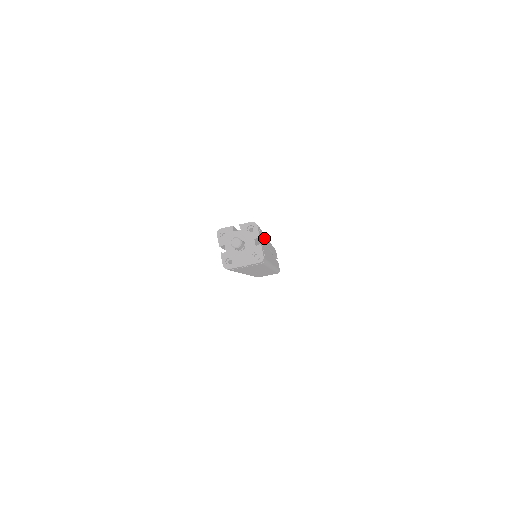
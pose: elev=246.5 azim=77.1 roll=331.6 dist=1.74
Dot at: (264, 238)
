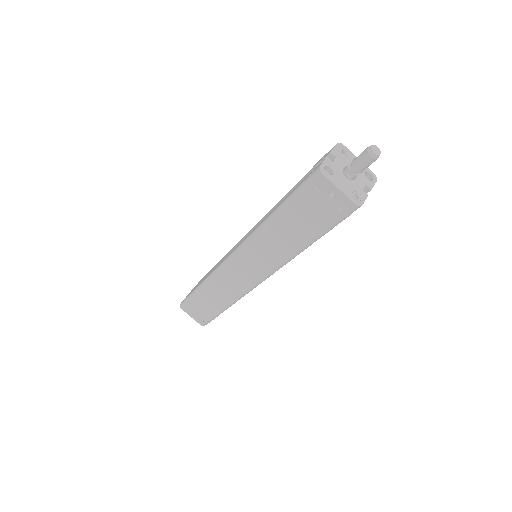
Dot at: occluded
